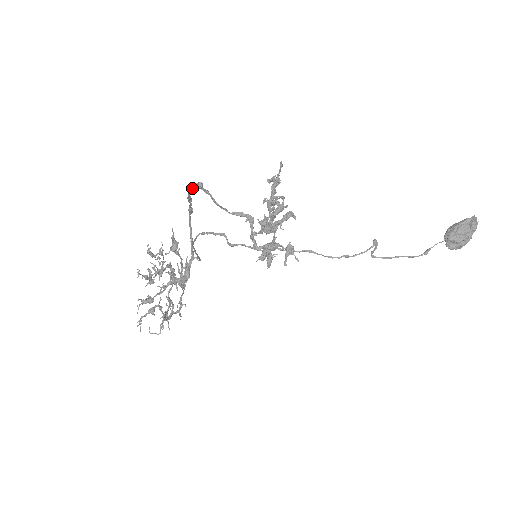
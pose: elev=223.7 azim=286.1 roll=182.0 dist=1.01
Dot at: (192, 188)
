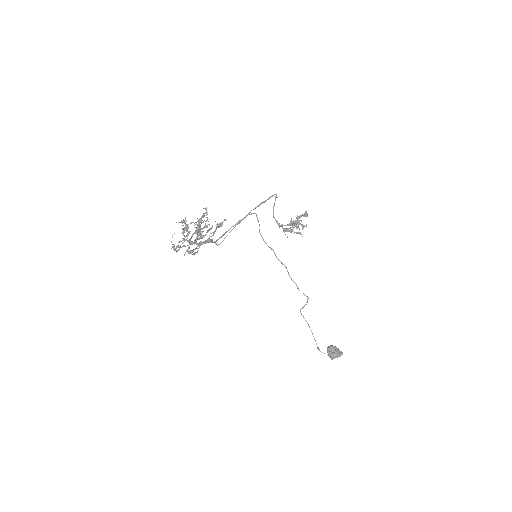
Dot at: (272, 196)
